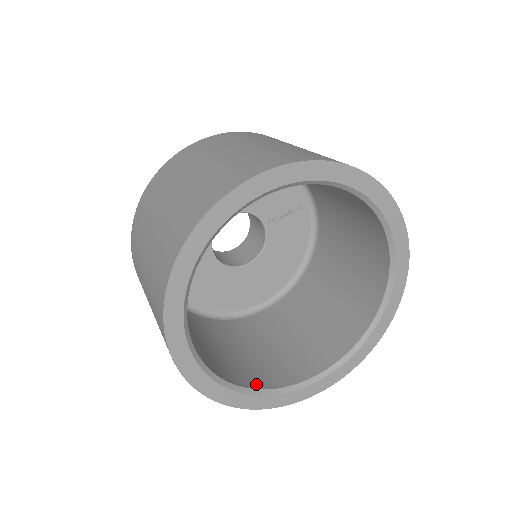
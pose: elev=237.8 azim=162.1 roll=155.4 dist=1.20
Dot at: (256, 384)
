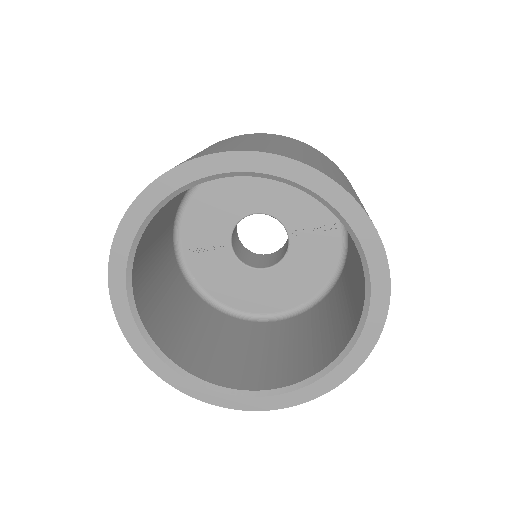
Dot at: (197, 371)
